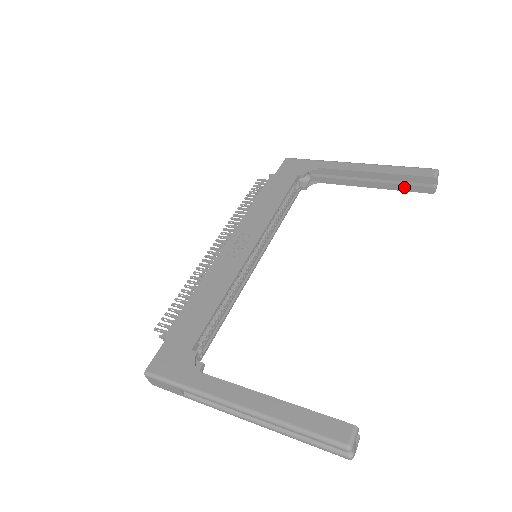
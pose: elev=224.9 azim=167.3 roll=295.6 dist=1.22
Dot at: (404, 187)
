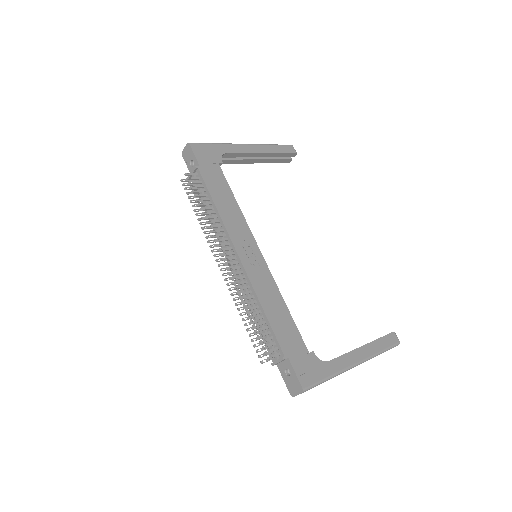
Dot at: (275, 161)
